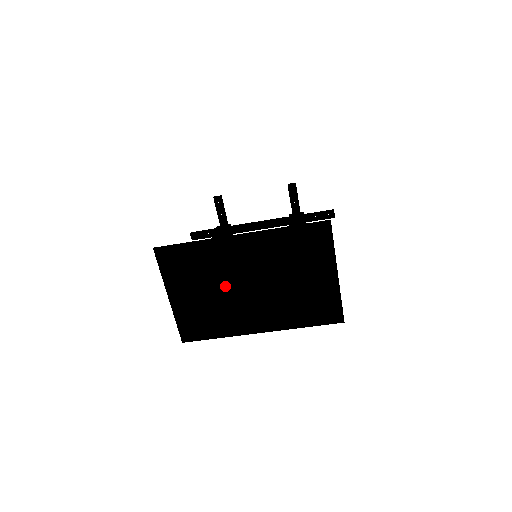
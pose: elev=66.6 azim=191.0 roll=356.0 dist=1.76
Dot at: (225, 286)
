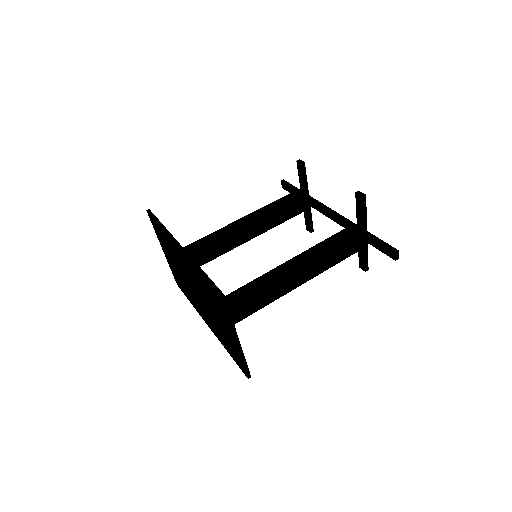
Dot at: (183, 274)
